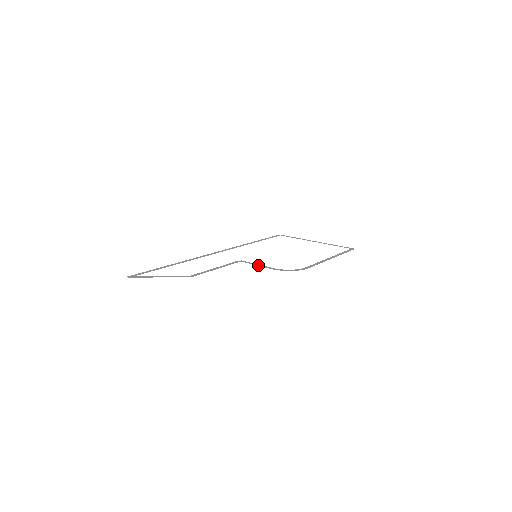
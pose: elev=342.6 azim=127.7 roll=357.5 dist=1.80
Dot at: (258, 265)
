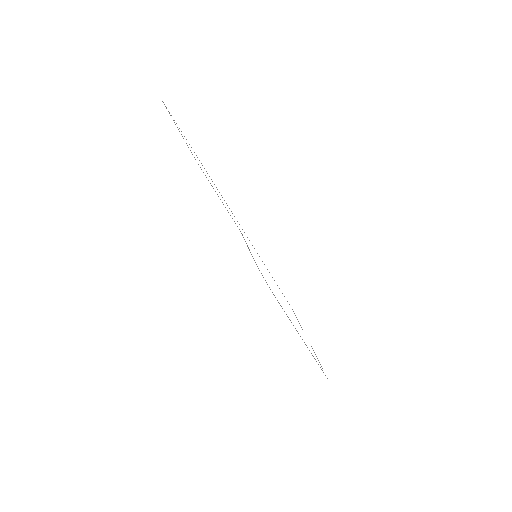
Dot at: occluded
